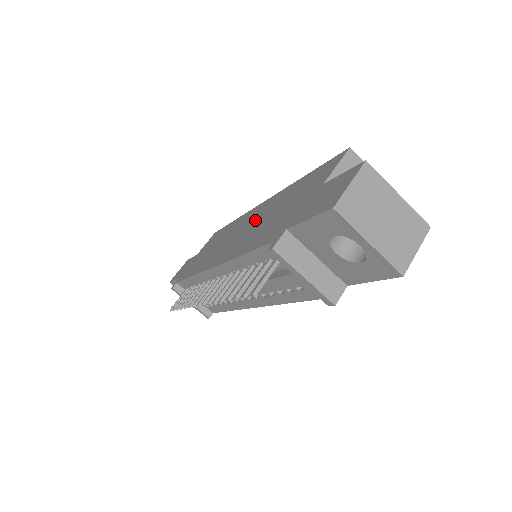
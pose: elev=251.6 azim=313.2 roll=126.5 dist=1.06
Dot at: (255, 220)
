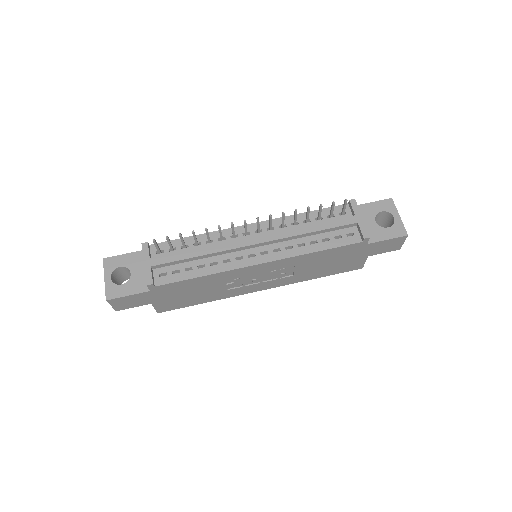
Dot at: occluded
